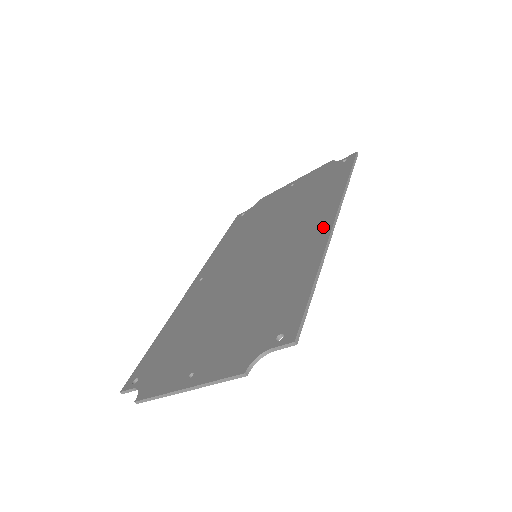
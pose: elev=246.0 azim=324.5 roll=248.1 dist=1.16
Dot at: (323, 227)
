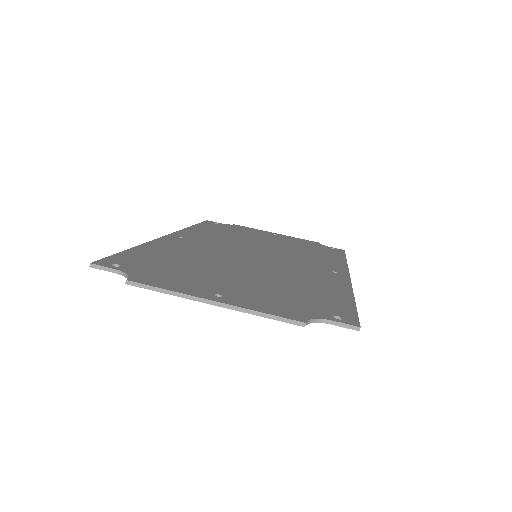
Dot at: (339, 274)
